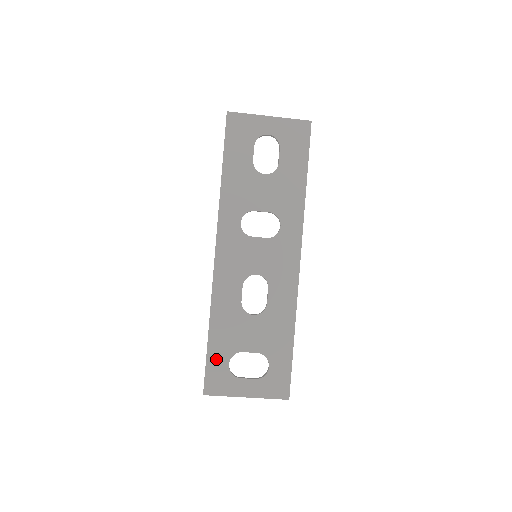
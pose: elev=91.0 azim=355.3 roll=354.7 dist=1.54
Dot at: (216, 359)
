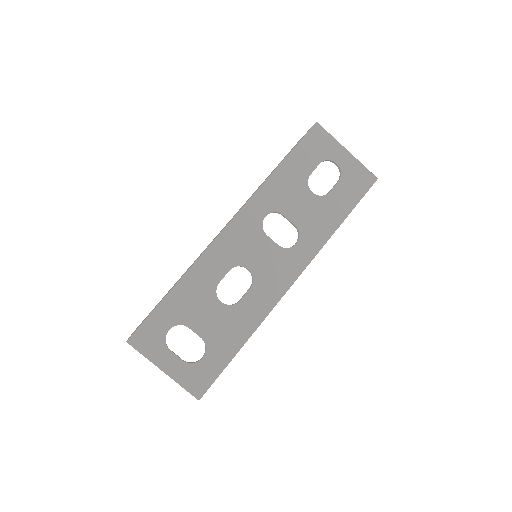
Dot at: (161, 317)
